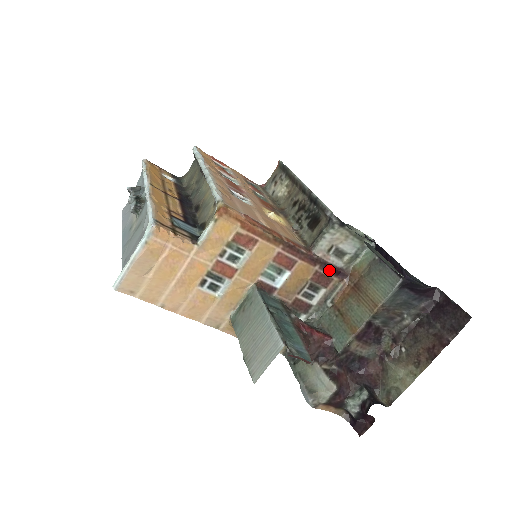
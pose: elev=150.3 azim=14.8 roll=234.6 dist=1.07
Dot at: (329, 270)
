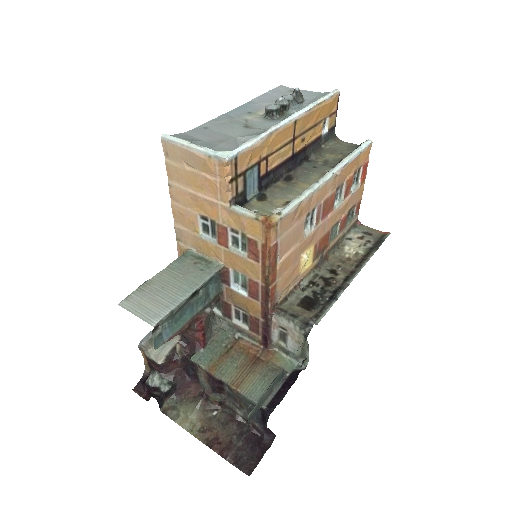
Dot at: (264, 331)
